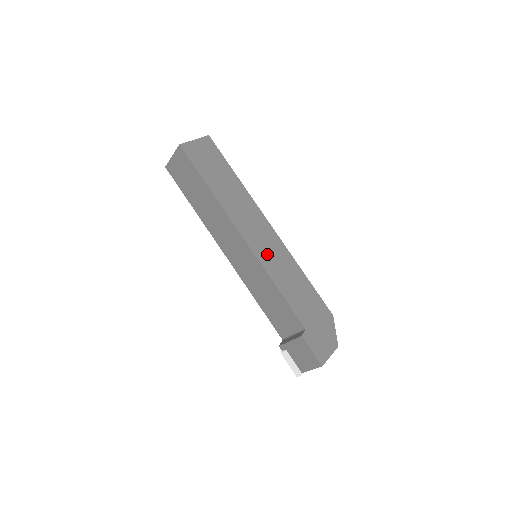
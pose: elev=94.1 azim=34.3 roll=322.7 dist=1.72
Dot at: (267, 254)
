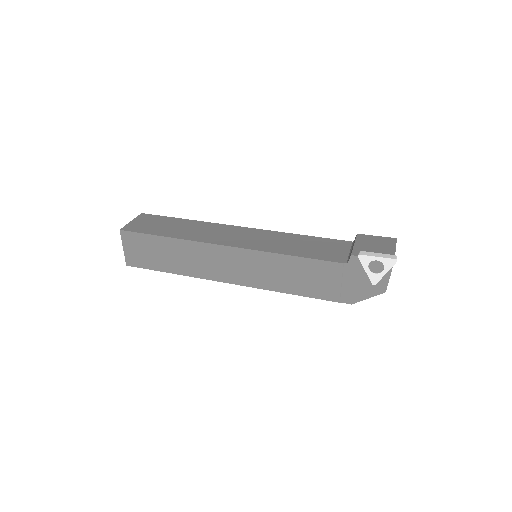
Dot at: occluded
